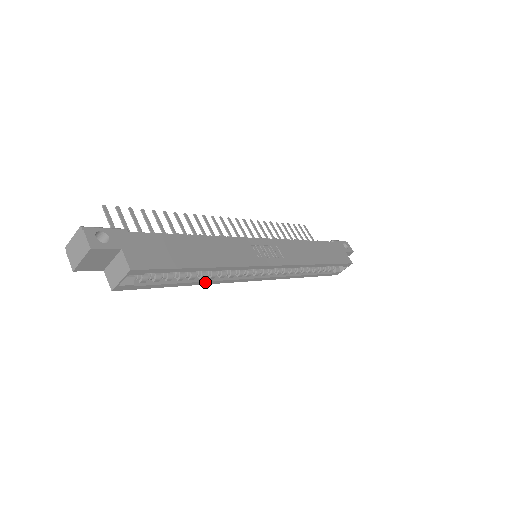
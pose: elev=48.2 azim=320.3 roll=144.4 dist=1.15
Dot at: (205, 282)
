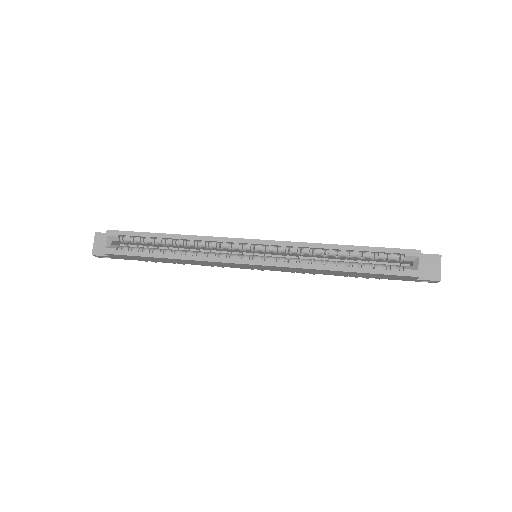
Dot at: (182, 256)
